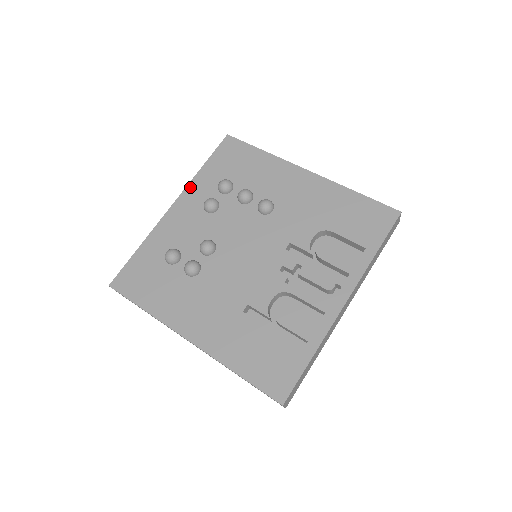
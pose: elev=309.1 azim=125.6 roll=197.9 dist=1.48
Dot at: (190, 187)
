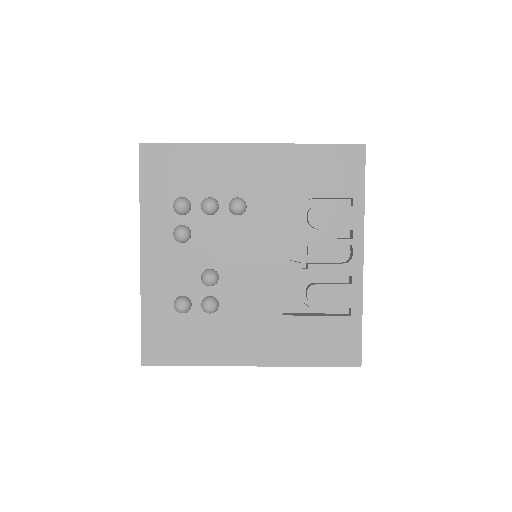
Dot at: (144, 226)
